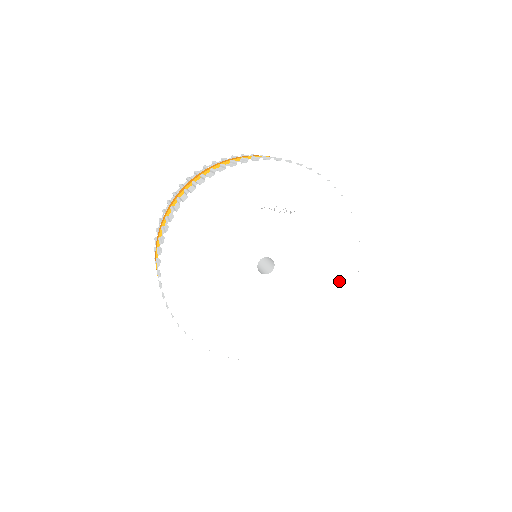
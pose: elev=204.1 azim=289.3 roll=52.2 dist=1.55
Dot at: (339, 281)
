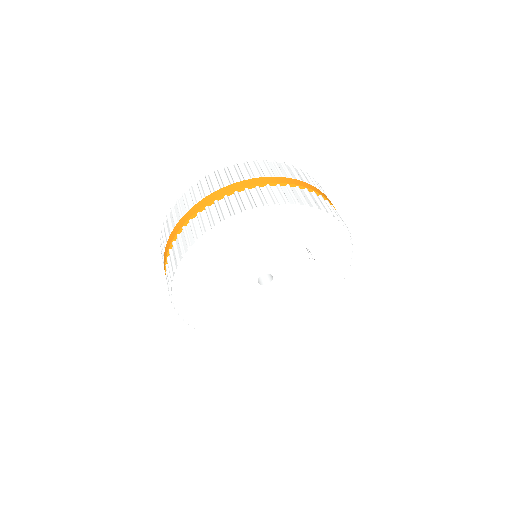
Dot at: (284, 318)
